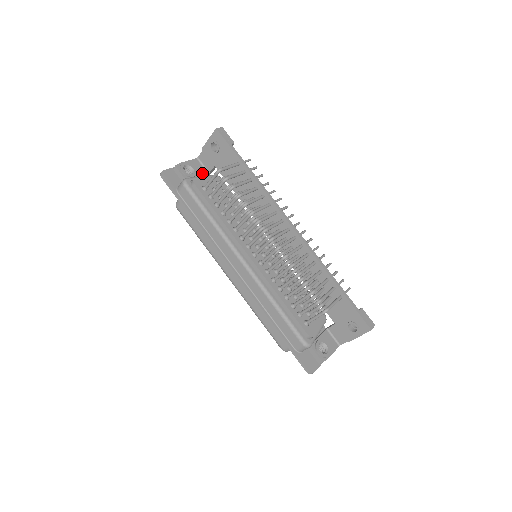
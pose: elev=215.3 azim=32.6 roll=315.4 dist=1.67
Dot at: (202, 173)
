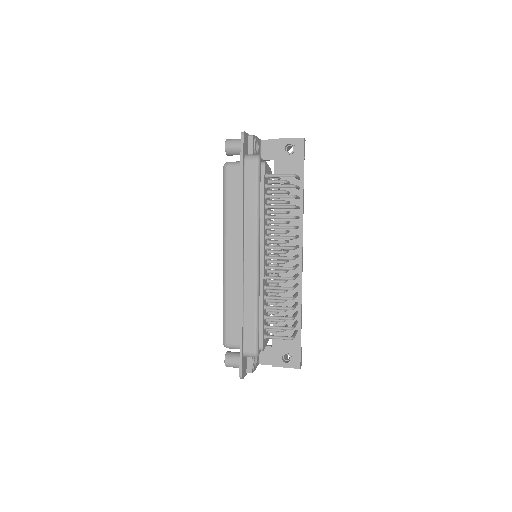
Dot at: occluded
